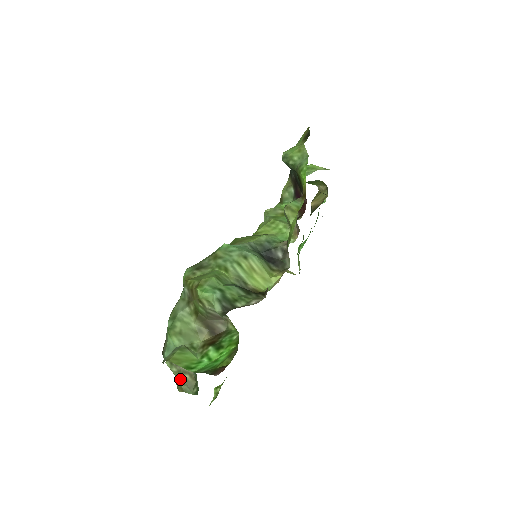
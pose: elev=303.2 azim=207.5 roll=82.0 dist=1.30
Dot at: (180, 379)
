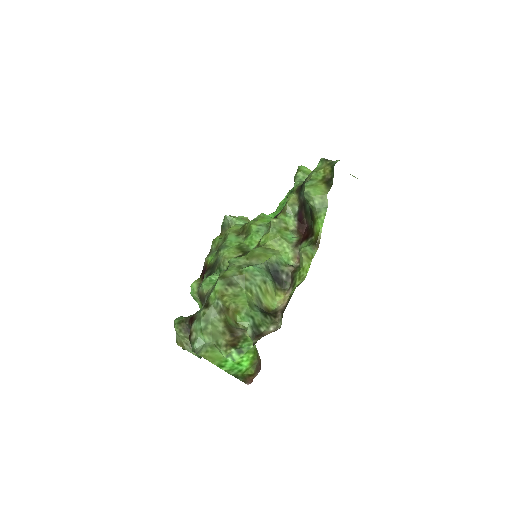
Dot at: (183, 340)
